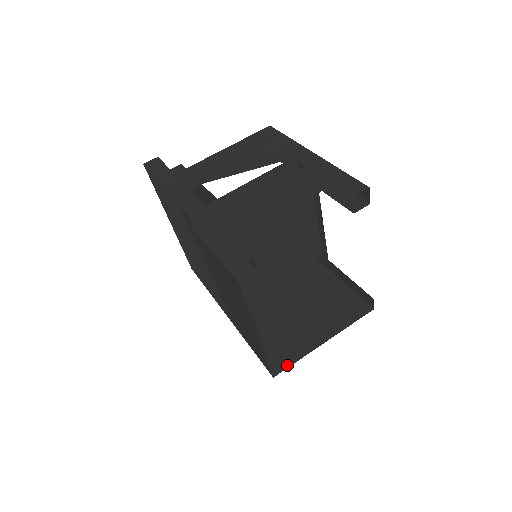
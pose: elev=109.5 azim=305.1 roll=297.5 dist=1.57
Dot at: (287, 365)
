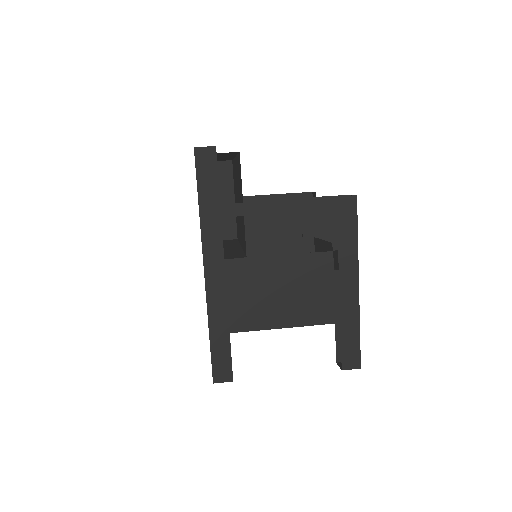
Dot at: occluded
